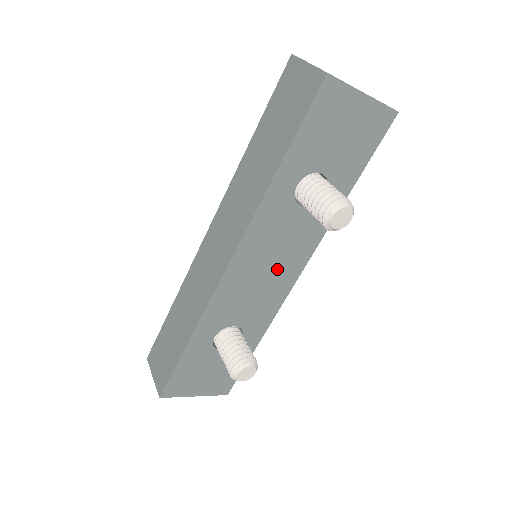
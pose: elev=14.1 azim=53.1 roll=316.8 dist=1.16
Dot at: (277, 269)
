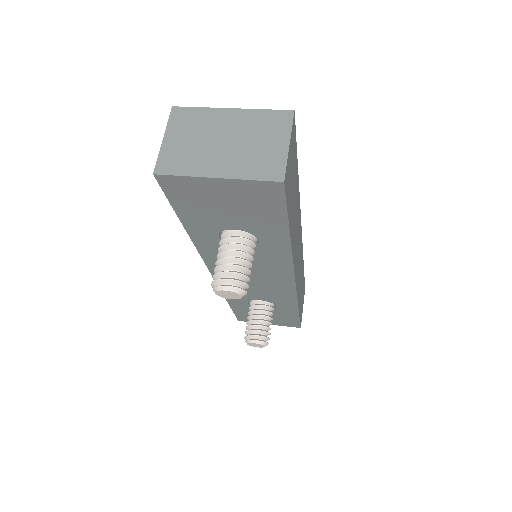
Dot at: (264, 277)
